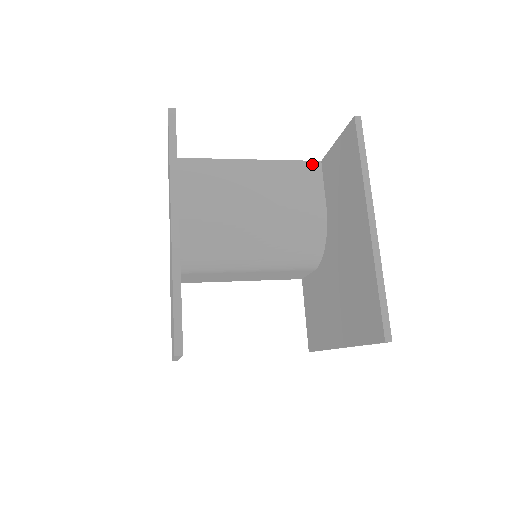
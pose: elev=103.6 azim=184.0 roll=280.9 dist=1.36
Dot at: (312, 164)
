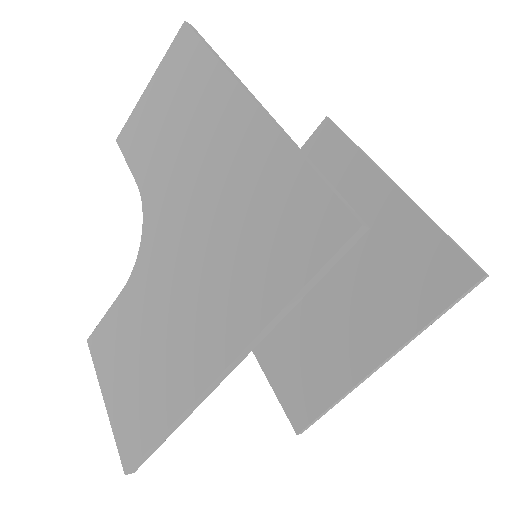
Dot at: occluded
